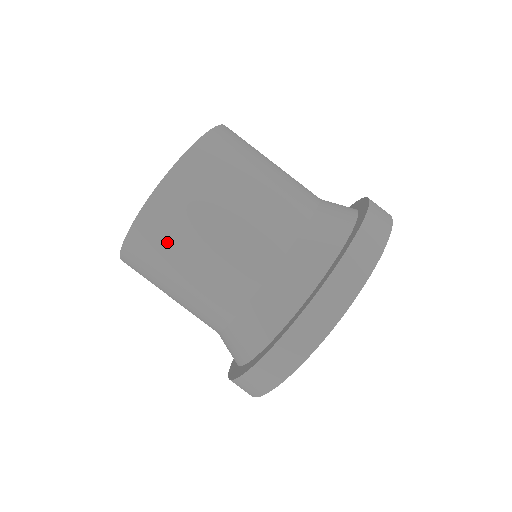
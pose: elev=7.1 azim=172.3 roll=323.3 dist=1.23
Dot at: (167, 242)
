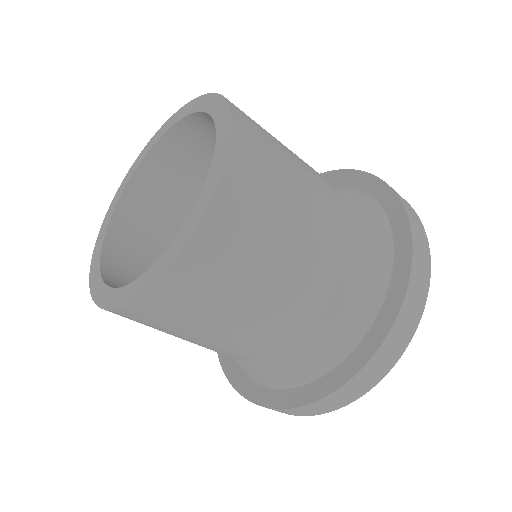
Dot at: (182, 316)
